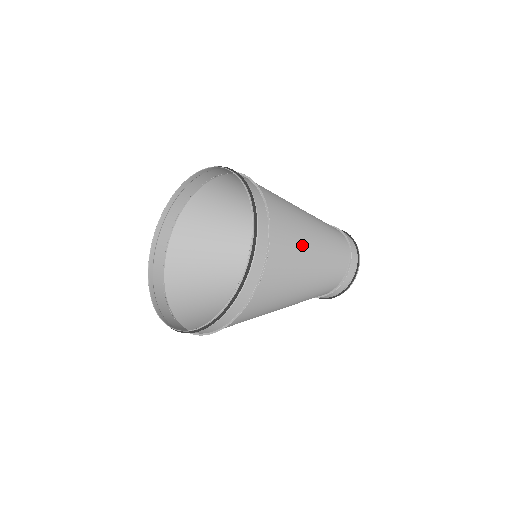
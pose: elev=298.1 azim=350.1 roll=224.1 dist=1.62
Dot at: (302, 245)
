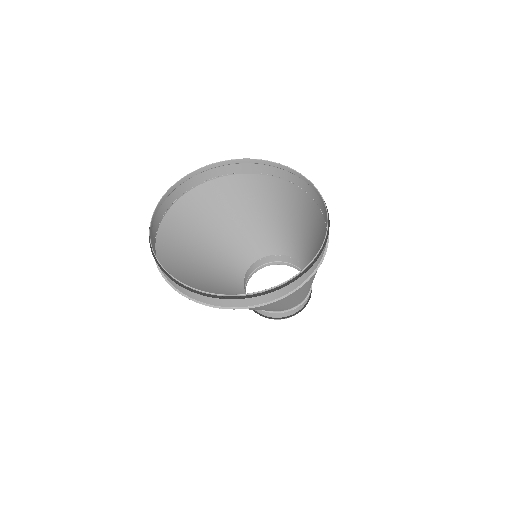
Dot at: (314, 233)
